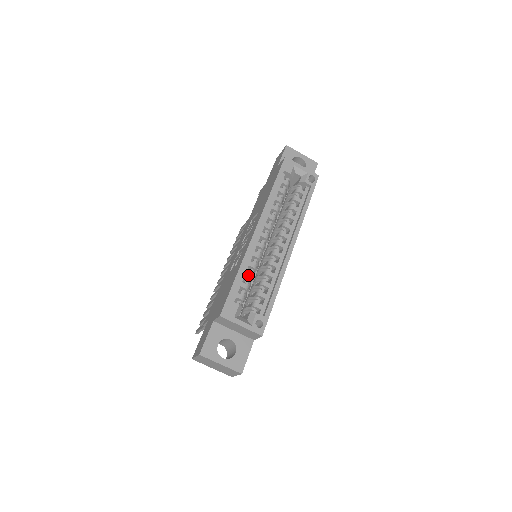
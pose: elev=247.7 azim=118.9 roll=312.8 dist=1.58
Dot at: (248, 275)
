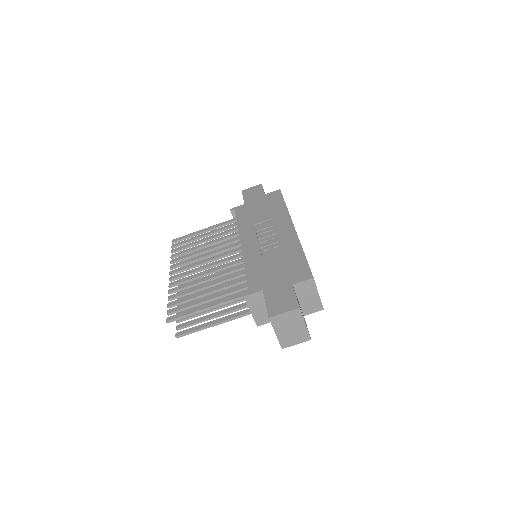
Dot at: occluded
